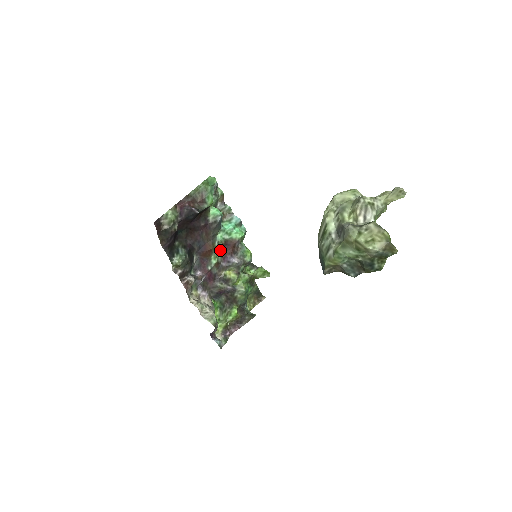
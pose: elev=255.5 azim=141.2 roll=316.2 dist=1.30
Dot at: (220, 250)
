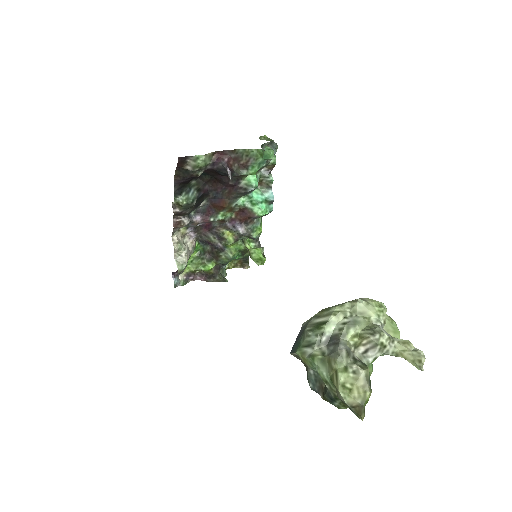
Dot at: (234, 211)
